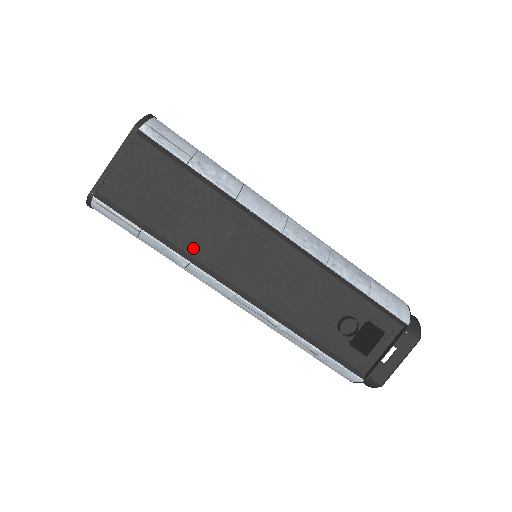
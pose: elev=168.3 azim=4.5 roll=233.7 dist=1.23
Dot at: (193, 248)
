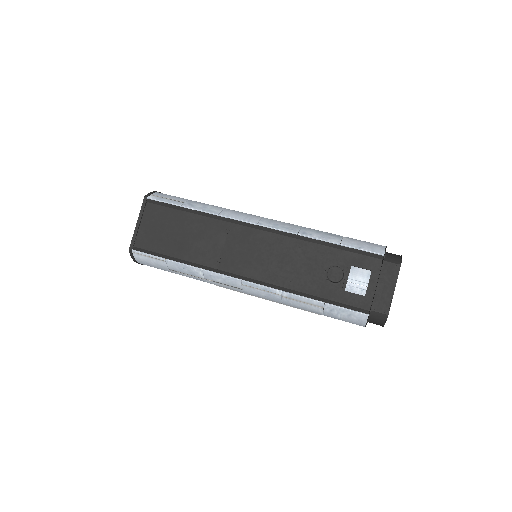
Dot at: (203, 260)
